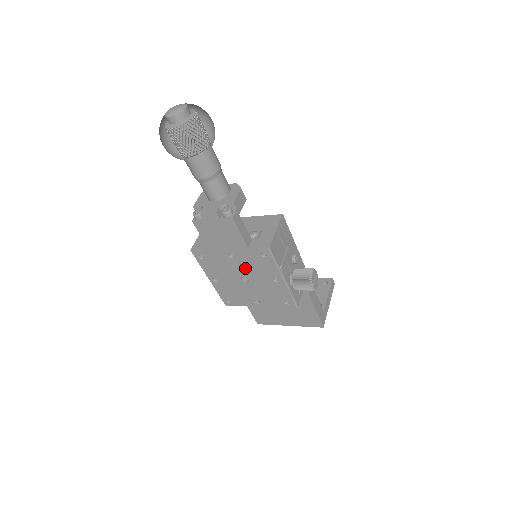
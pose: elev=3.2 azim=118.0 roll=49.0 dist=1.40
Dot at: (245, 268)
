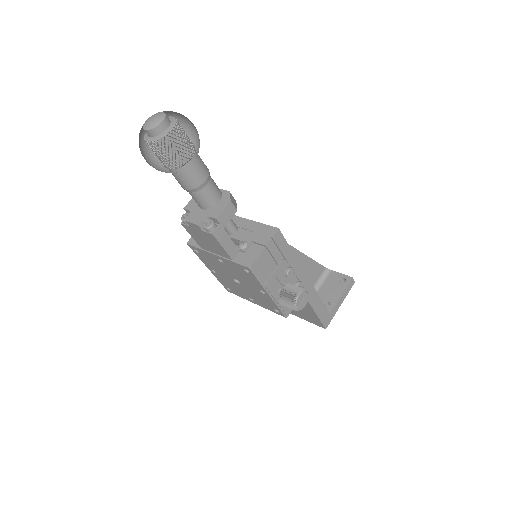
Dot at: (234, 273)
